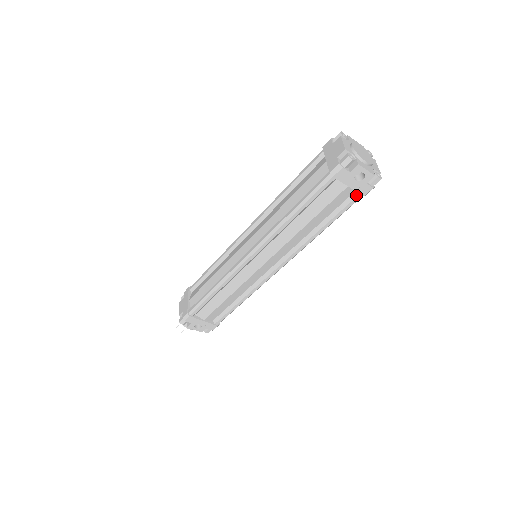
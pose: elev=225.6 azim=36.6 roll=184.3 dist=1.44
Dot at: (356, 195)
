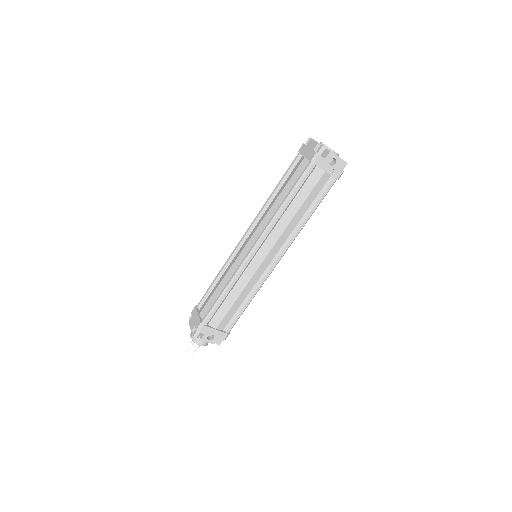
Dot at: (332, 180)
